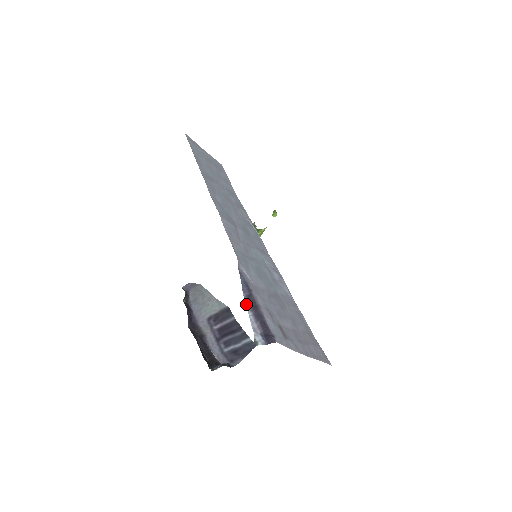
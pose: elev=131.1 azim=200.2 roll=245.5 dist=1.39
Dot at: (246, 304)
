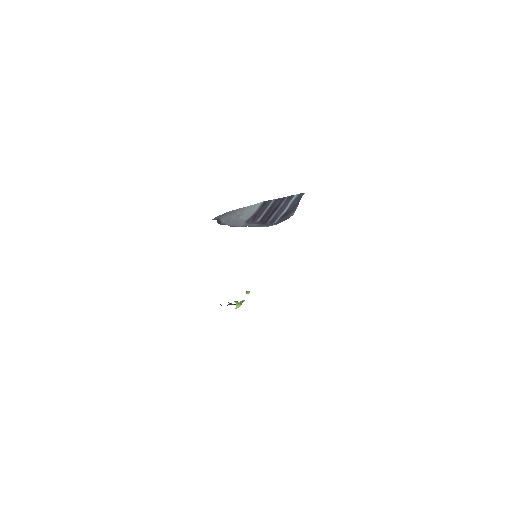
Dot at: occluded
